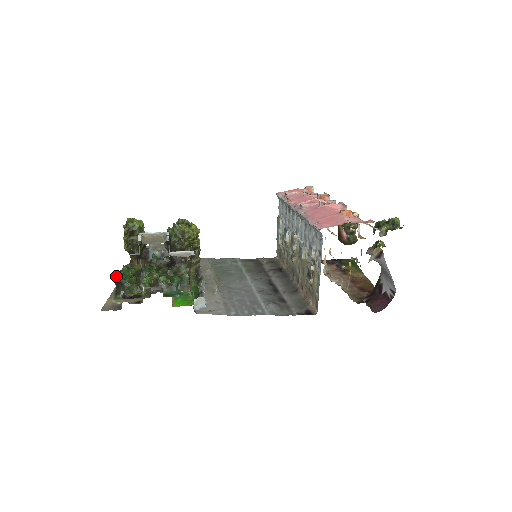
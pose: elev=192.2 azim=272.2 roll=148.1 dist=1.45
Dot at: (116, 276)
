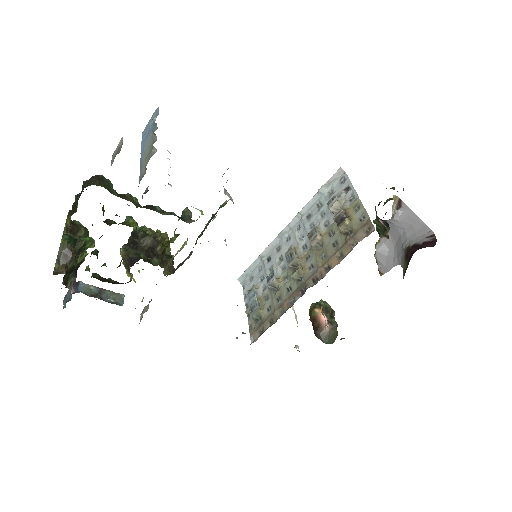
Dot at: (76, 195)
